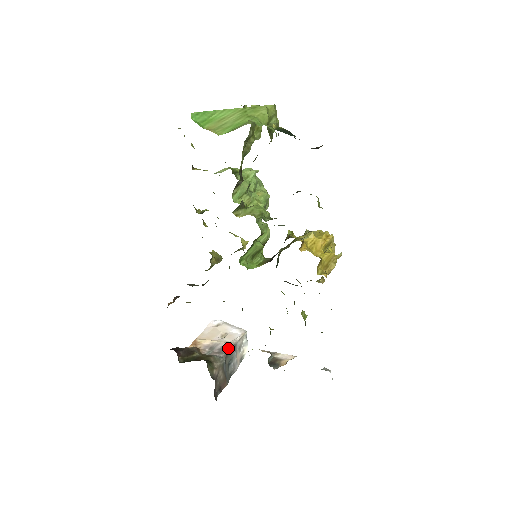
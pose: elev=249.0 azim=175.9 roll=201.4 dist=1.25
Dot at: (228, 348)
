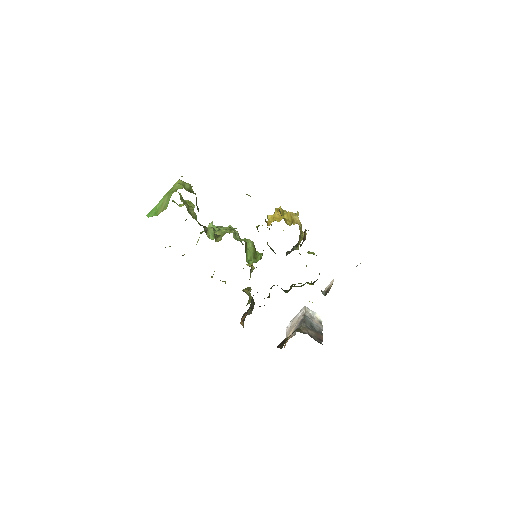
Dot at: (302, 320)
